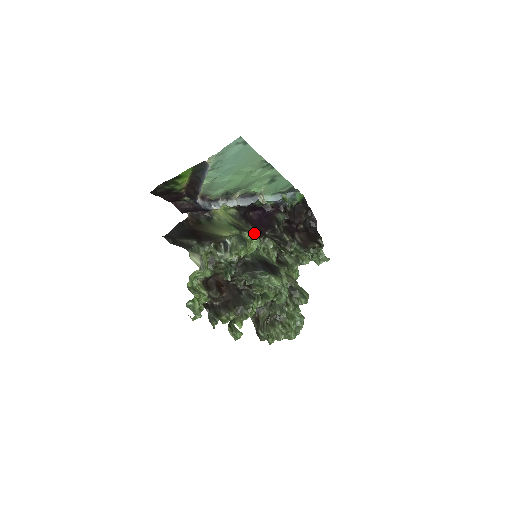
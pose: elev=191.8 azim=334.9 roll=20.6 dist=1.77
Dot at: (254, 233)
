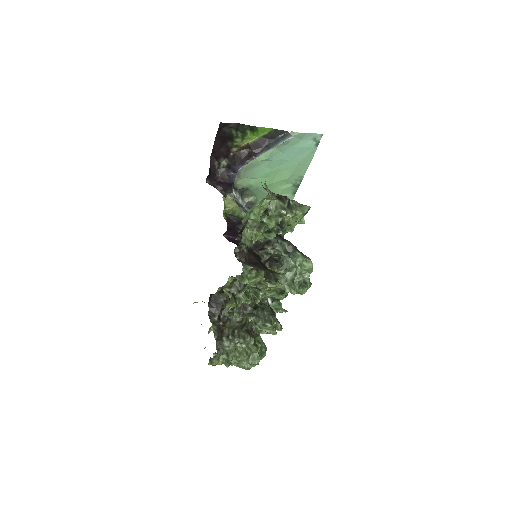
Dot at: occluded
